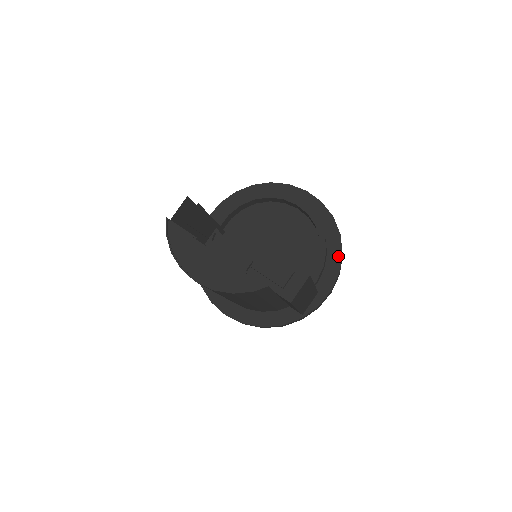
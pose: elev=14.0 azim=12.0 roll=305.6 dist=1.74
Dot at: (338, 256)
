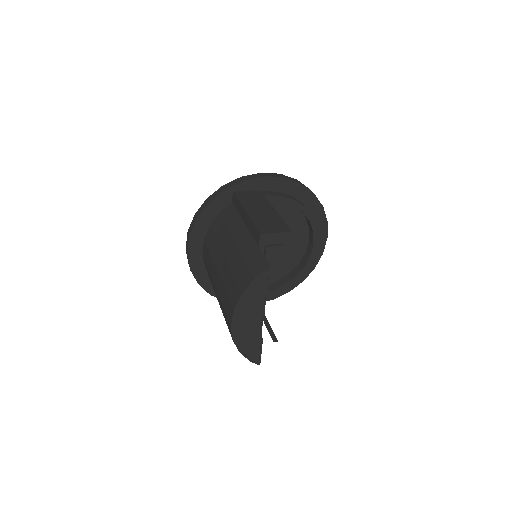
Dot at: (286, 291)
